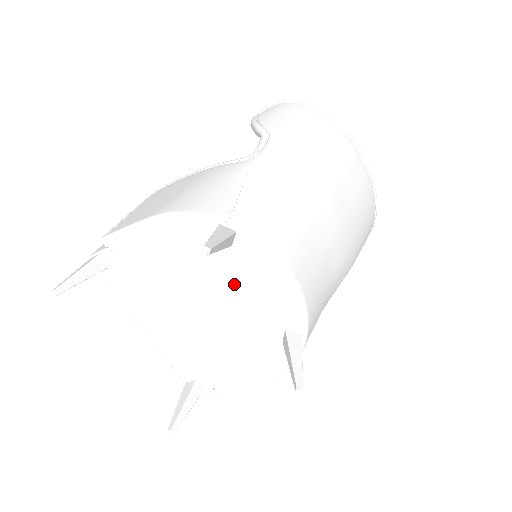
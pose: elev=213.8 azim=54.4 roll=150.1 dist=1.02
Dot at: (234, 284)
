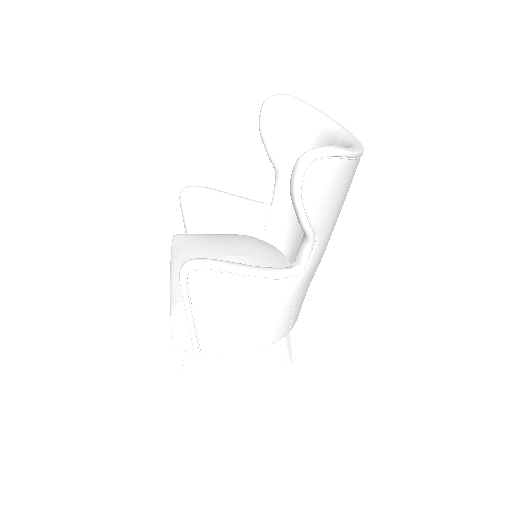
Dot at: occluded
